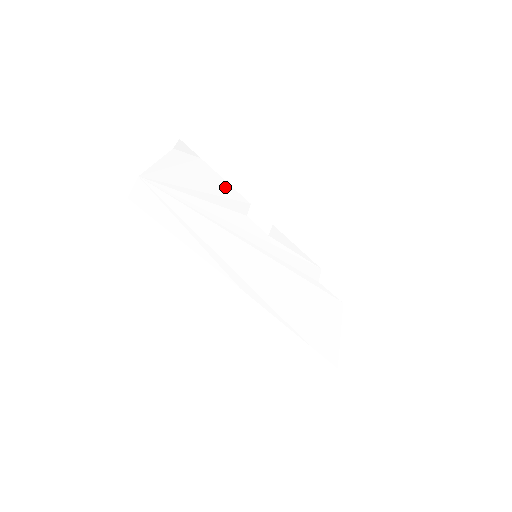
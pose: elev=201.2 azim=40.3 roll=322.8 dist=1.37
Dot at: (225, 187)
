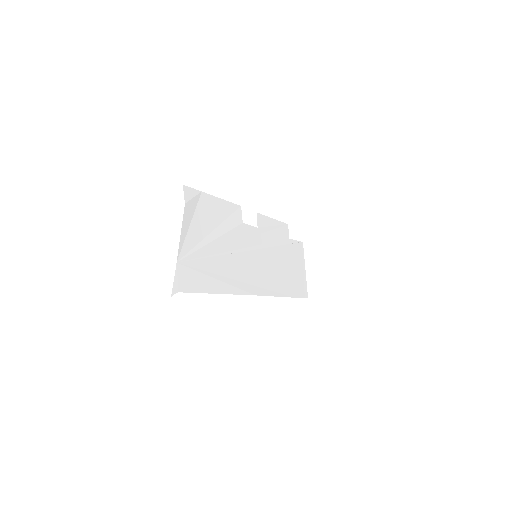
Dot at: (223, 206)
